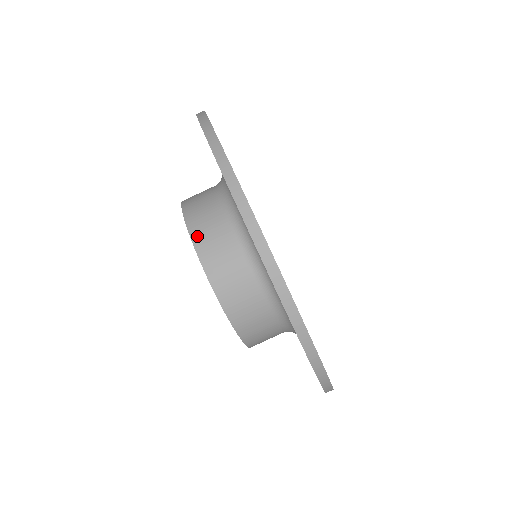
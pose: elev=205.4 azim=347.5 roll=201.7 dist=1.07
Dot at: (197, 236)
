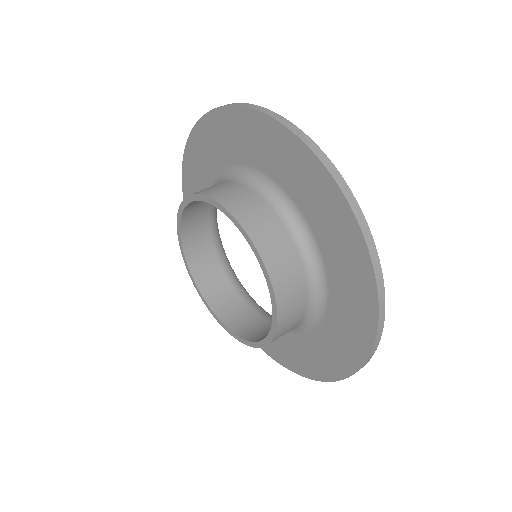
Dot at: (283, 314)
